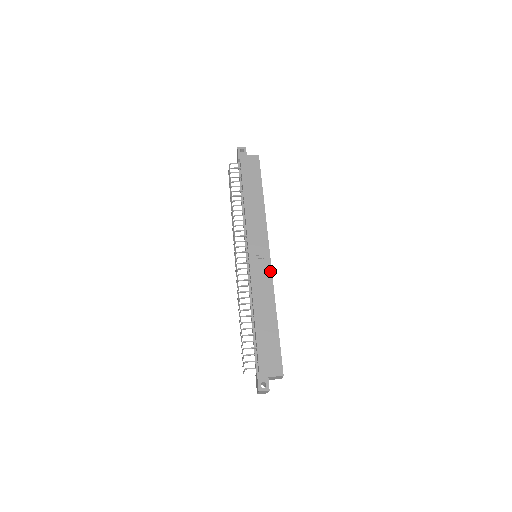
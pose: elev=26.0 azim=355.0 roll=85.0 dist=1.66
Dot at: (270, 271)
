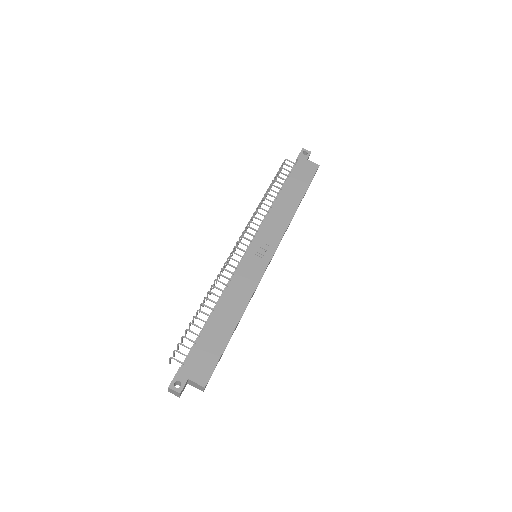
Dot at: (260, 277)
